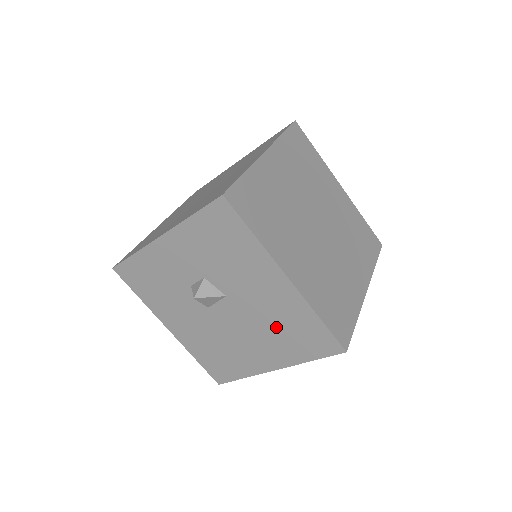
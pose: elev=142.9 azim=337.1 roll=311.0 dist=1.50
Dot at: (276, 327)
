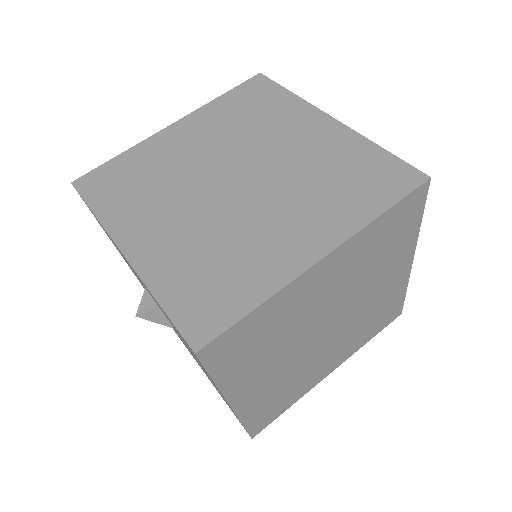
Dot at: occluded
